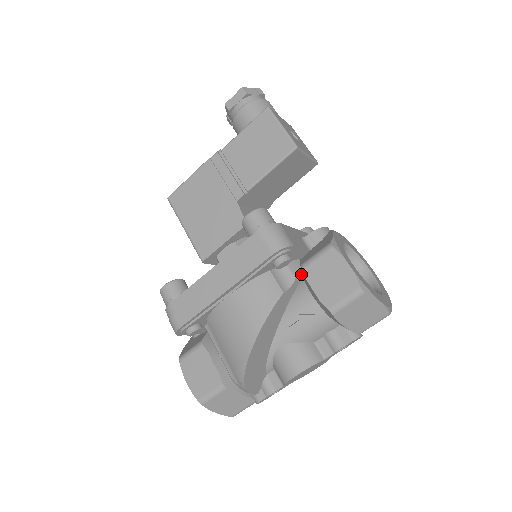
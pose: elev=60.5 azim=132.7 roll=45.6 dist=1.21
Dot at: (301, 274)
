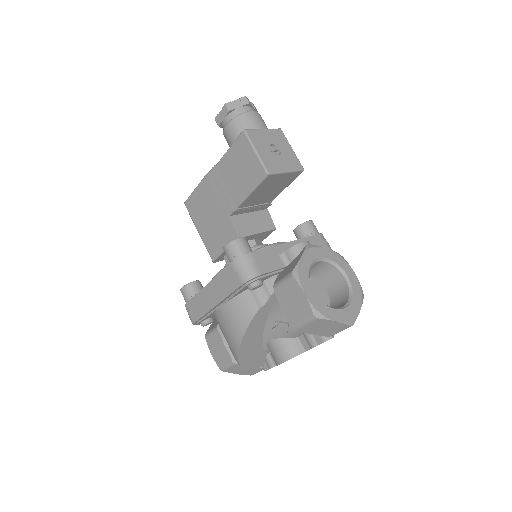
Dot at: occluded
